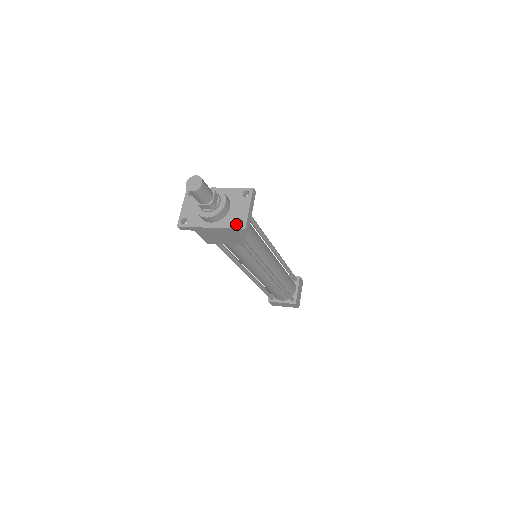
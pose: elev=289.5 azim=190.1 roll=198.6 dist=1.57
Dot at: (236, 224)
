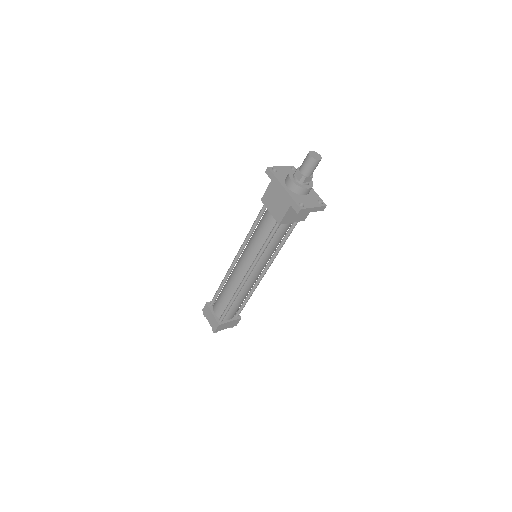
Dot at: (299, 202)
